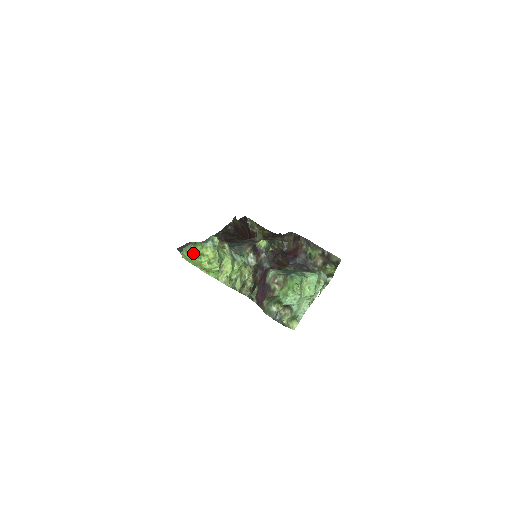
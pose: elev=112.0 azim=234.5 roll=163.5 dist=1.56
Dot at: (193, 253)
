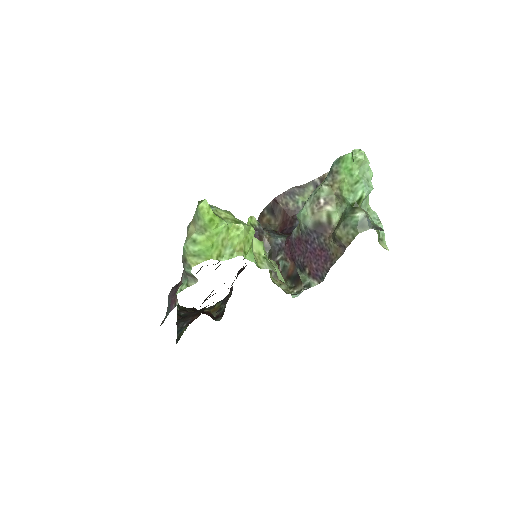
Dot at: (209, 214)
